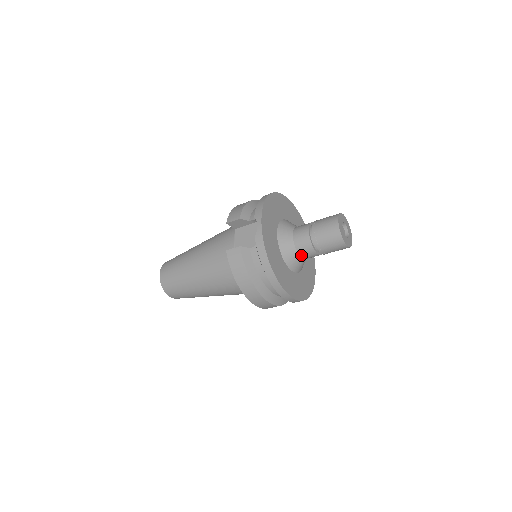
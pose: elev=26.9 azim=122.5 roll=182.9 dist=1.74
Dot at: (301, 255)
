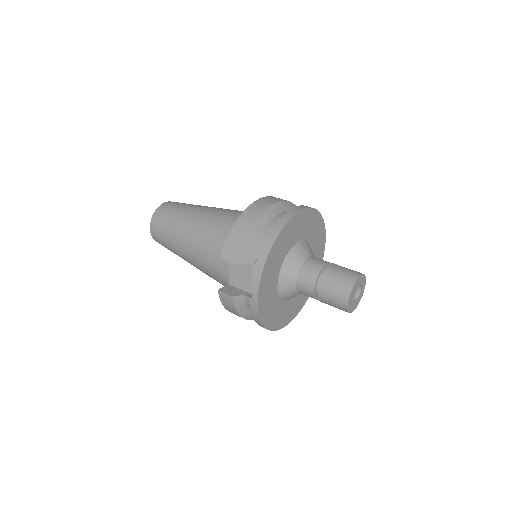
Dot at: occluded
